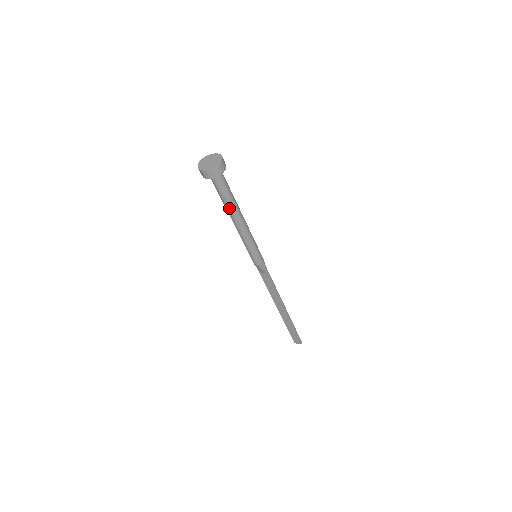
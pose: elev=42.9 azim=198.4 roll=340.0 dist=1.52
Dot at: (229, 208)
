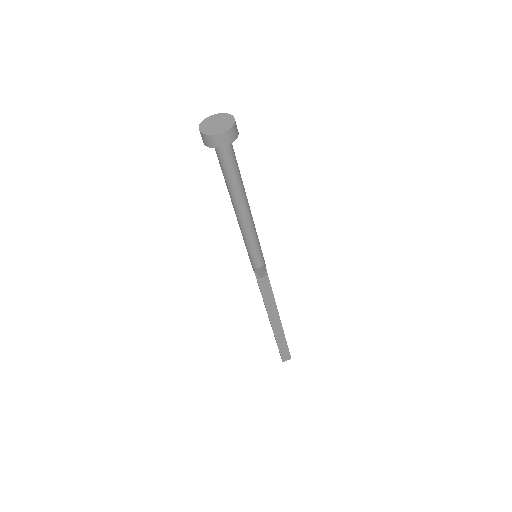
Dot at: (238, 190)
